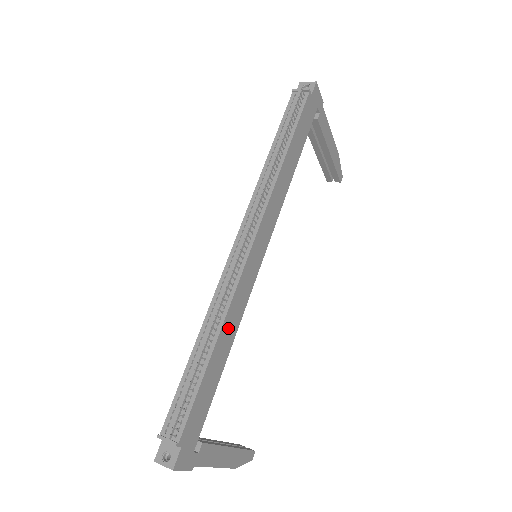
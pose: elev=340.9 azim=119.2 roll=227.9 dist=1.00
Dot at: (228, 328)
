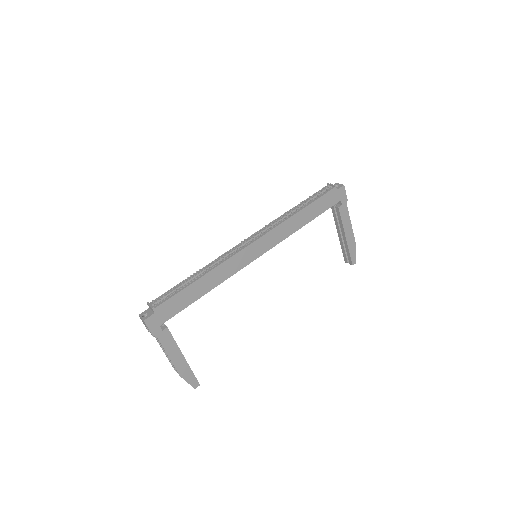
Dot at: (215, 276)
